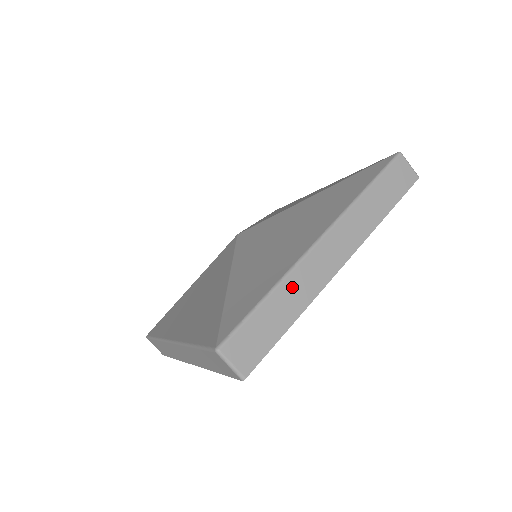
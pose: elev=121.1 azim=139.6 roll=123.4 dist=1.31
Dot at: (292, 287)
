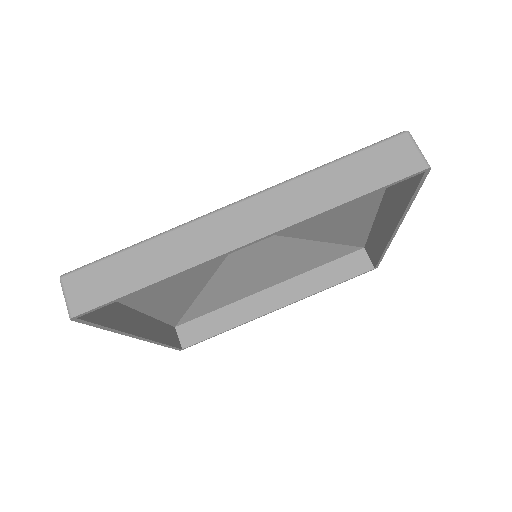
Dot at: (170, 245)
